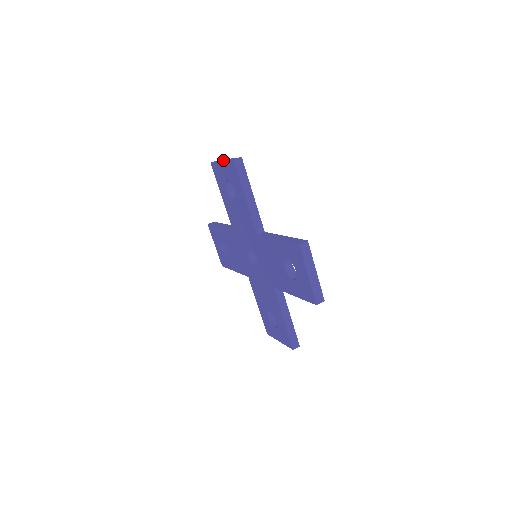
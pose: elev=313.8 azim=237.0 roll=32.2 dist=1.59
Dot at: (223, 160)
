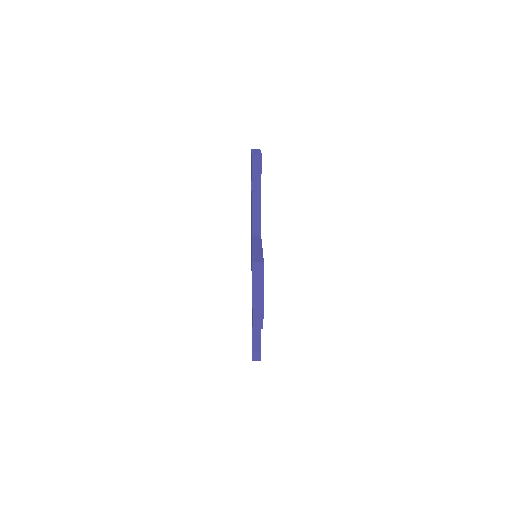
Dot at: (255, 150)
